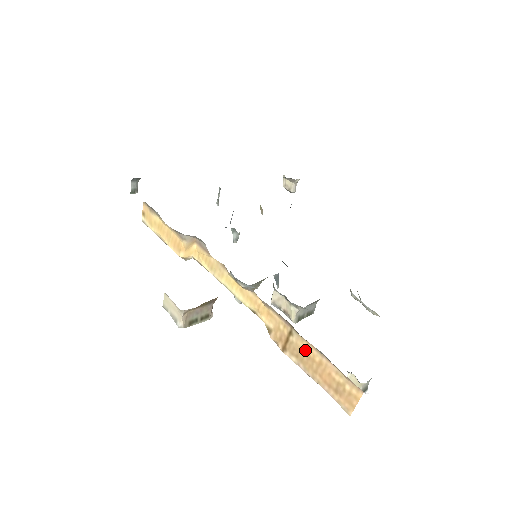
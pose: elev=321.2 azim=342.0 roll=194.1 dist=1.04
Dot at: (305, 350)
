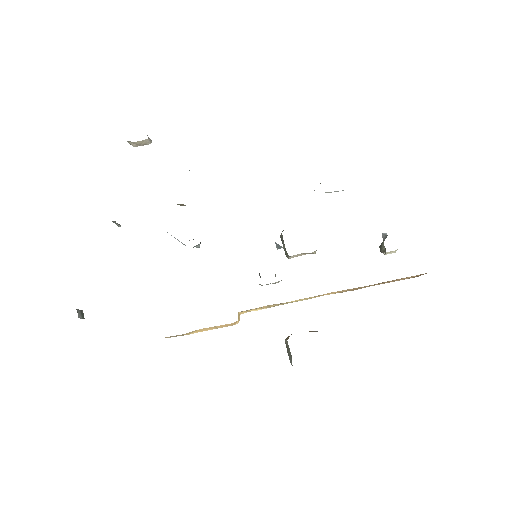
Dot at: (376, 284)
